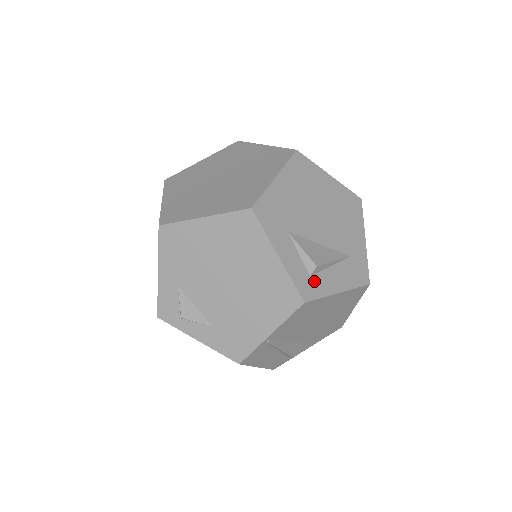
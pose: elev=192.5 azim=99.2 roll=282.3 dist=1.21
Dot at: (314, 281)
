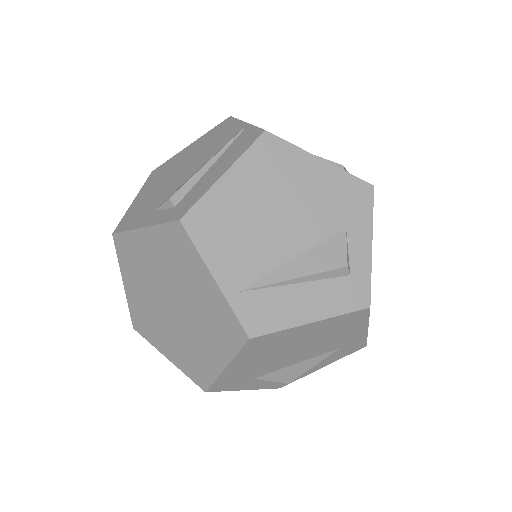
Dot at: occluded
